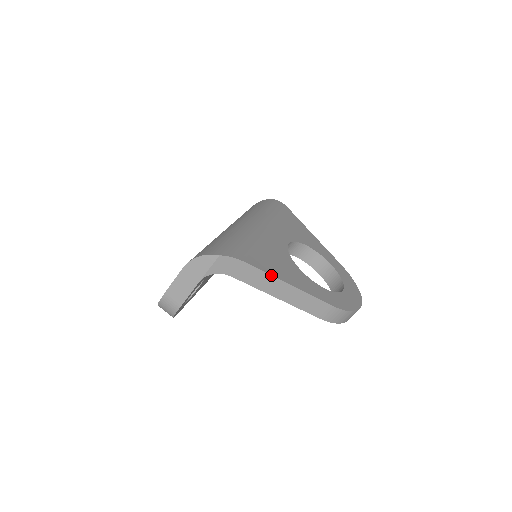
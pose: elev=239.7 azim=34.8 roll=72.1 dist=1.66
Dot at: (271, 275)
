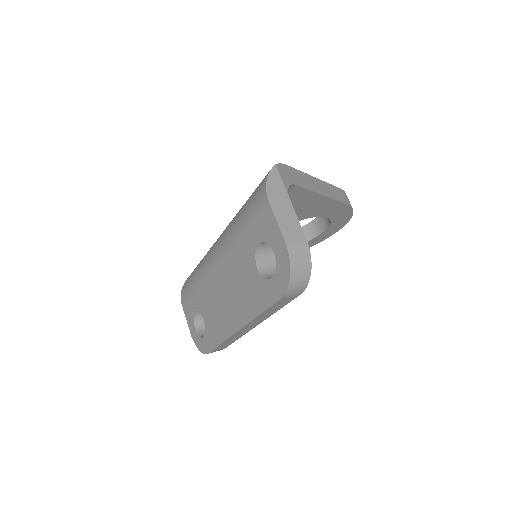
Dot at: (305, 173)
